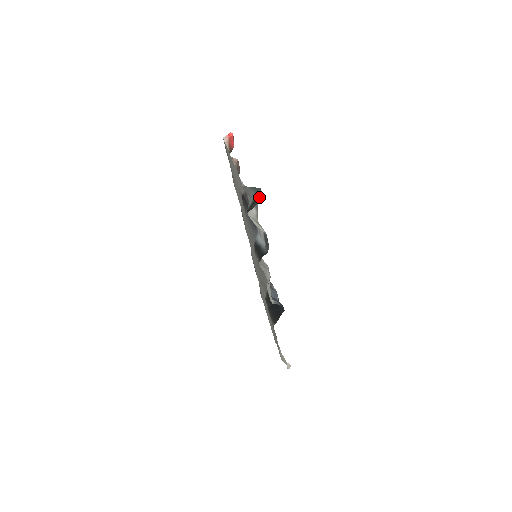
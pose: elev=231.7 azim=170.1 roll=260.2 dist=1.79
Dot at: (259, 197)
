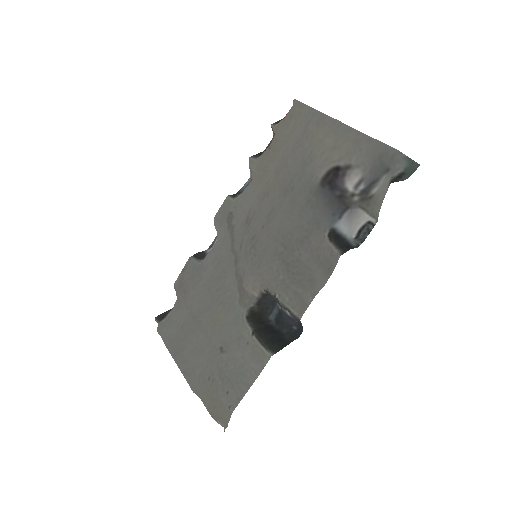
Dot at: (410, 173)
